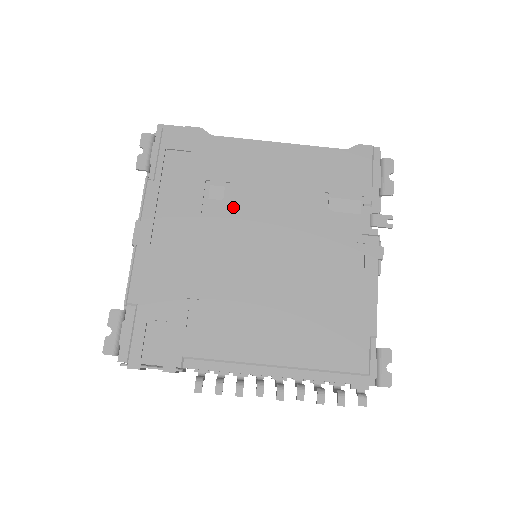
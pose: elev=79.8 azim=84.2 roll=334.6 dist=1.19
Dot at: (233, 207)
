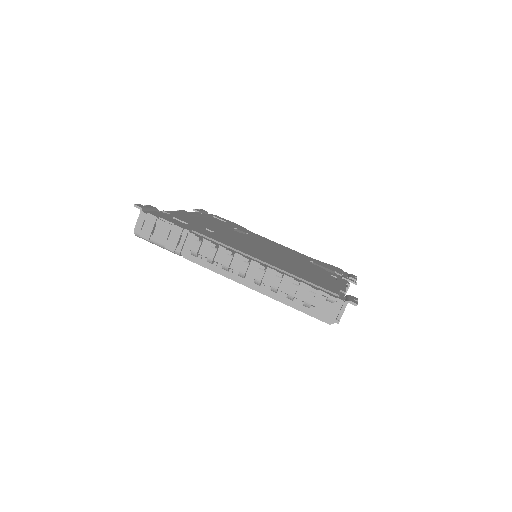
Dot at: (249, 236)
